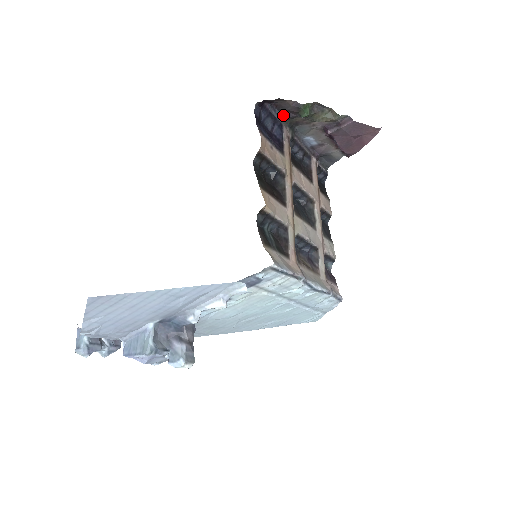
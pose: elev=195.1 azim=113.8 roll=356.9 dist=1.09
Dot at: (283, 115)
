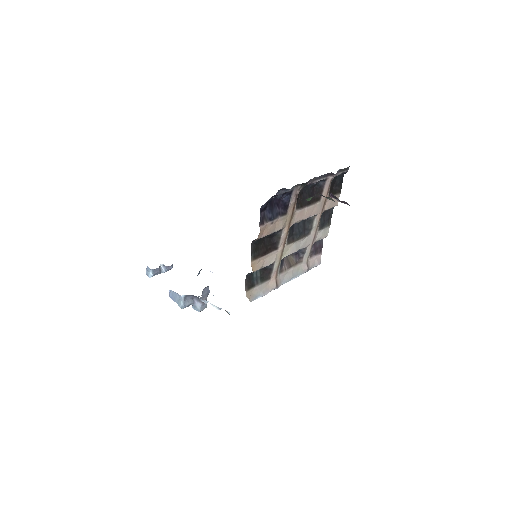
Dot at: occluded
